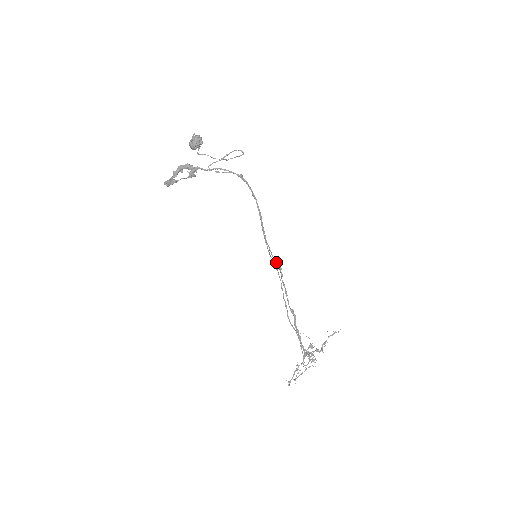
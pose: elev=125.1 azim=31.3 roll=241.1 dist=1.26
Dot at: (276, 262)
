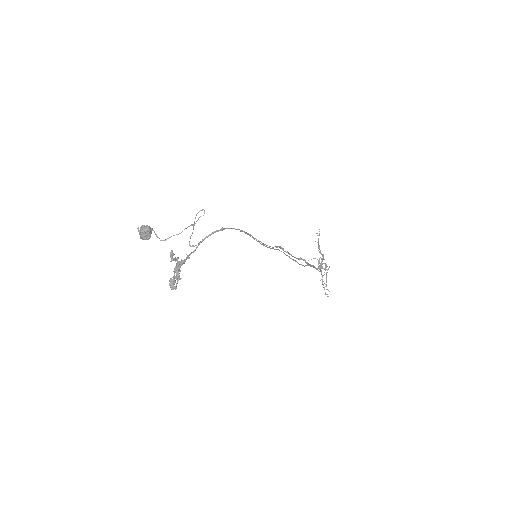
Dot at: occluded
